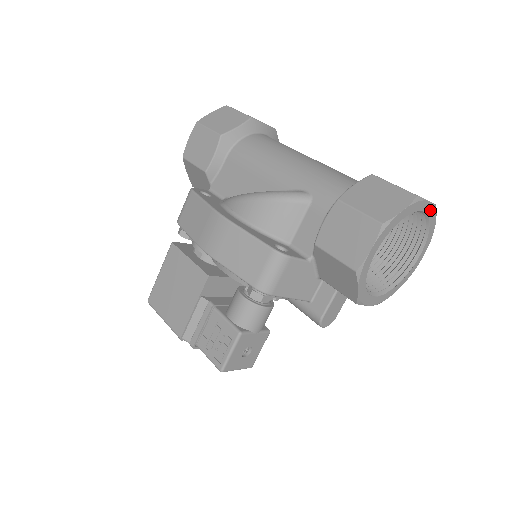
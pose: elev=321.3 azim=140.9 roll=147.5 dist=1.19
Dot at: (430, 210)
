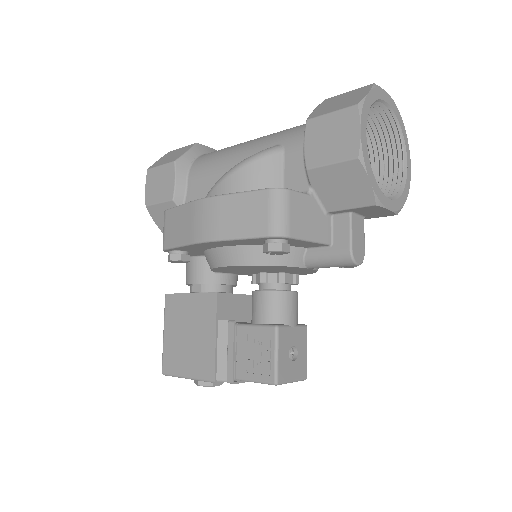
Dot at: (392, 104)
